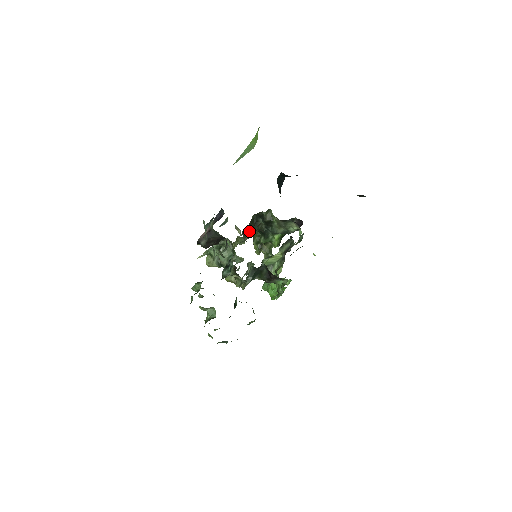
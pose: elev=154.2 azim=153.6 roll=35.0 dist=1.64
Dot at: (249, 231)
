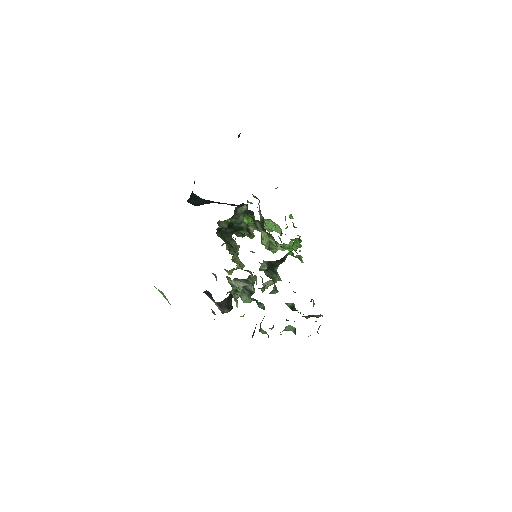
Dot at: (230, 248)
